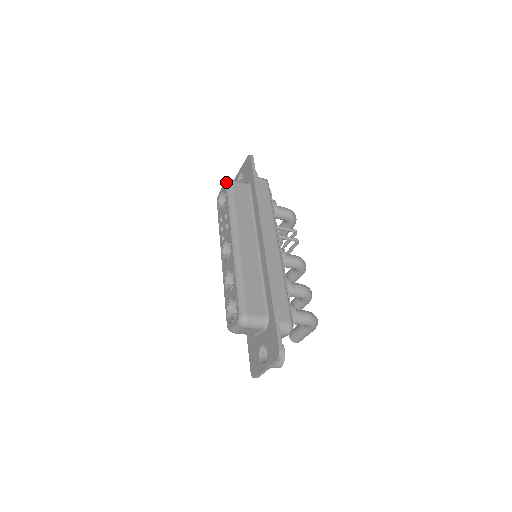
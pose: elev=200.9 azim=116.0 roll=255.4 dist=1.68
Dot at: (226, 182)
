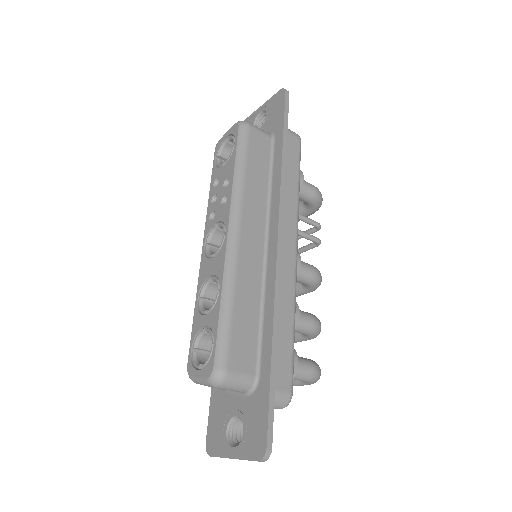
Dot at: (239, 124)
